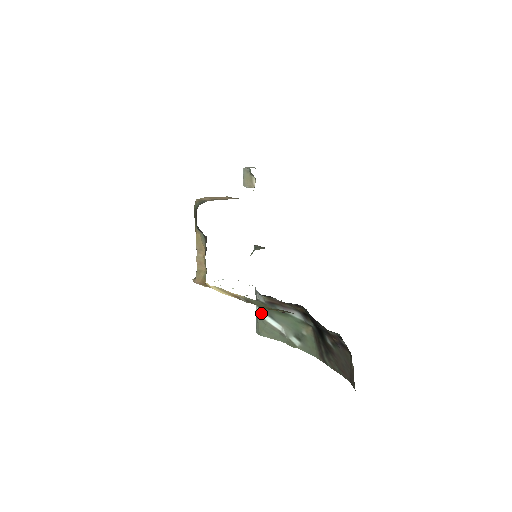
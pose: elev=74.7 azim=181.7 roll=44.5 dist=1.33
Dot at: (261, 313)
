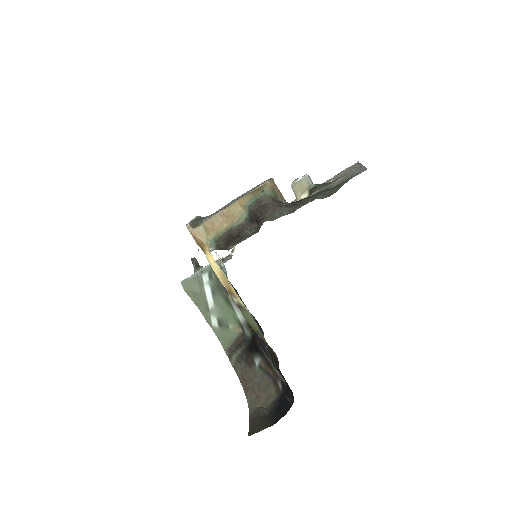
Dot at: (207, 283)
